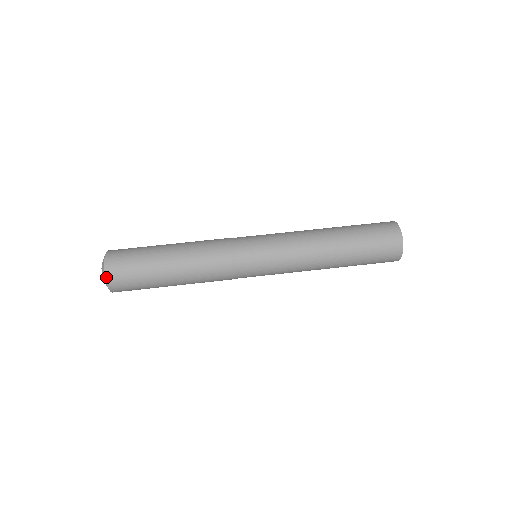
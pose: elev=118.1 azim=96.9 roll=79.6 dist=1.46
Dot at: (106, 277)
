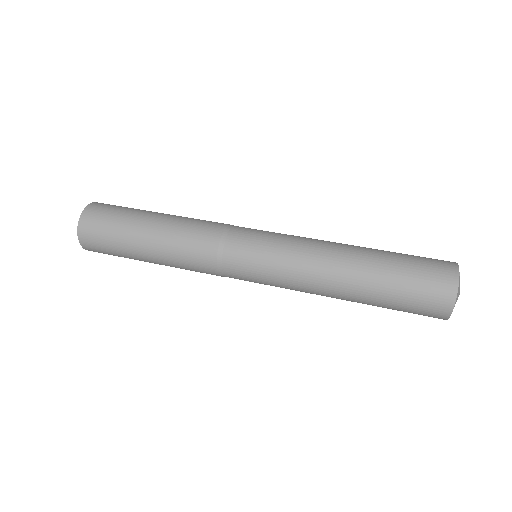
Dot at: (79, 223)
